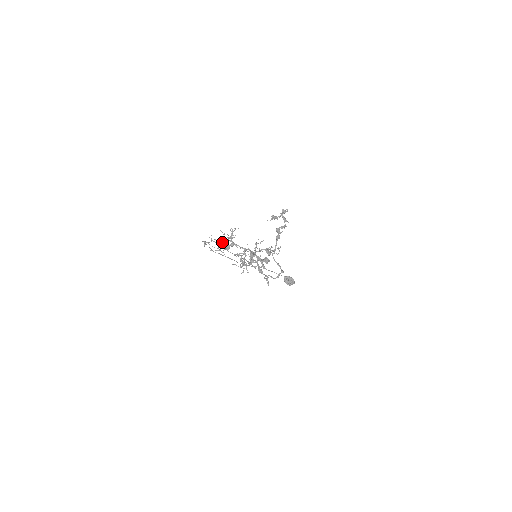
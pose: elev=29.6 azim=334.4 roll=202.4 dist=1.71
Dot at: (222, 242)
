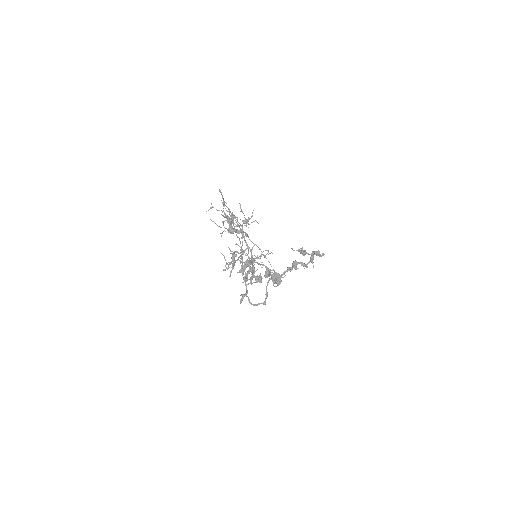
Dot at: occluded
